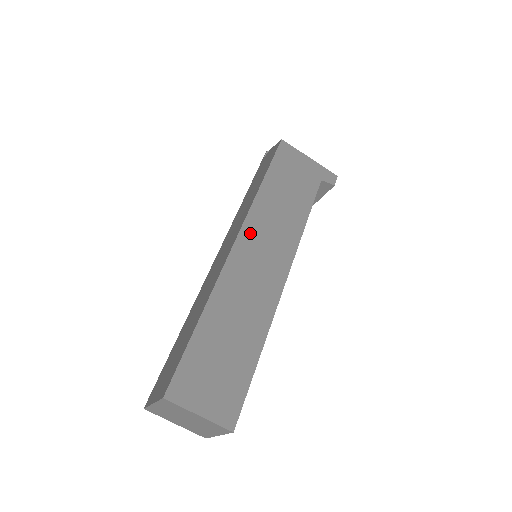
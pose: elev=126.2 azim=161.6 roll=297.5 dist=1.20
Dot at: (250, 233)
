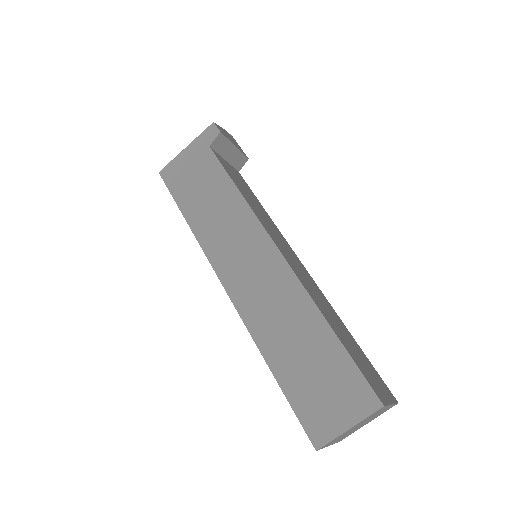
Dot at: (223, 265)
